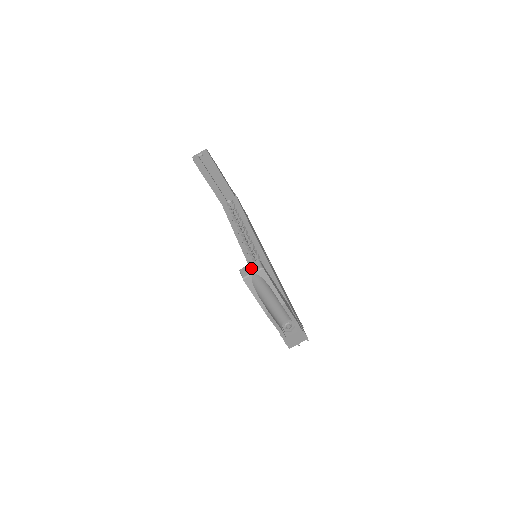
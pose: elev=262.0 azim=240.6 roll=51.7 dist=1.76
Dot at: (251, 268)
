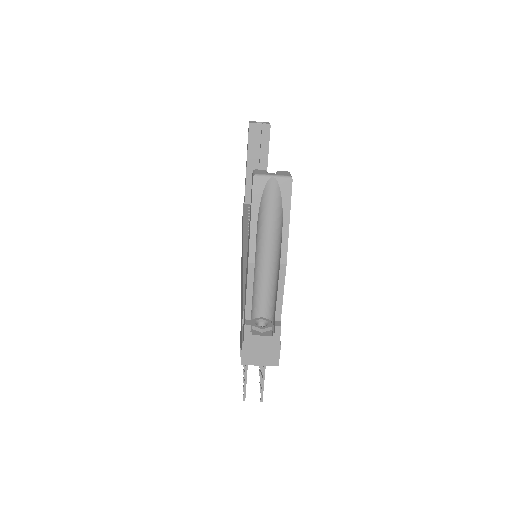
Dot at: (245, 254)
